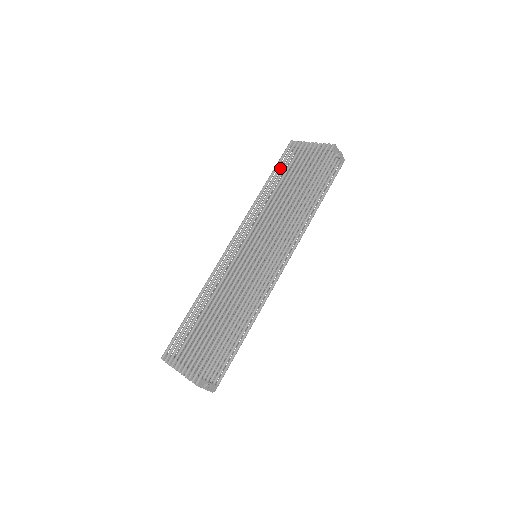
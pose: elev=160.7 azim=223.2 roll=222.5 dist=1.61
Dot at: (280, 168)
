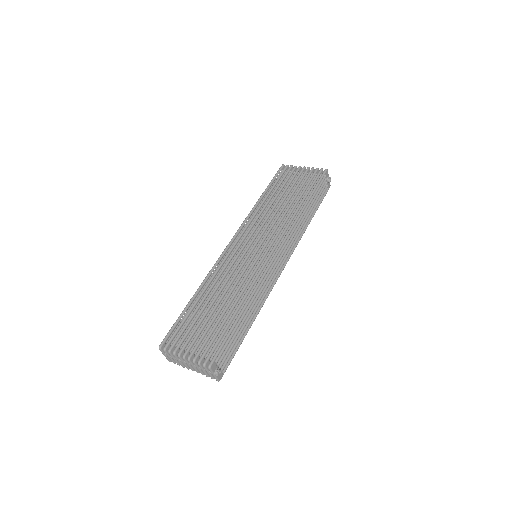
Dot at: (275, 184)
